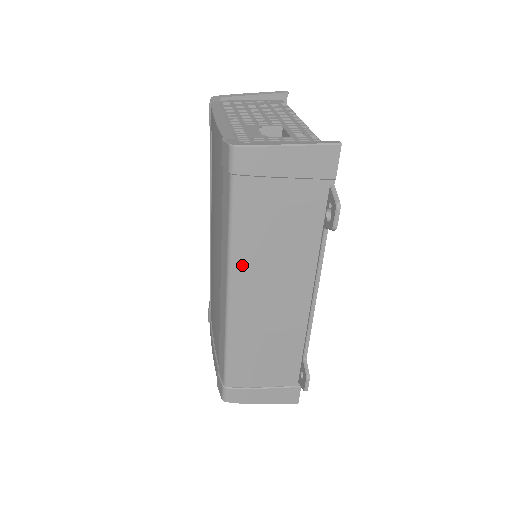
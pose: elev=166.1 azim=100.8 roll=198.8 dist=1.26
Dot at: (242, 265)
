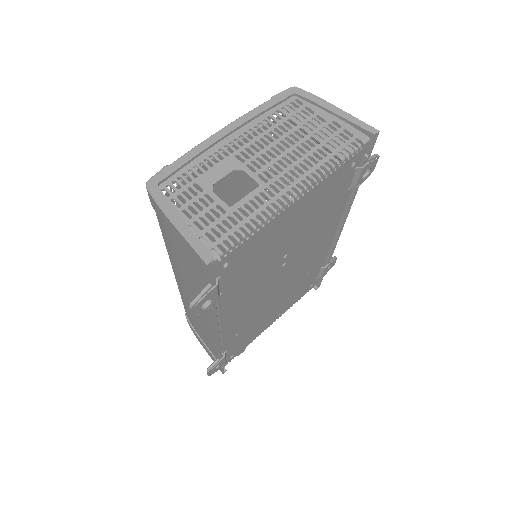
Dot at: (173, 264)
